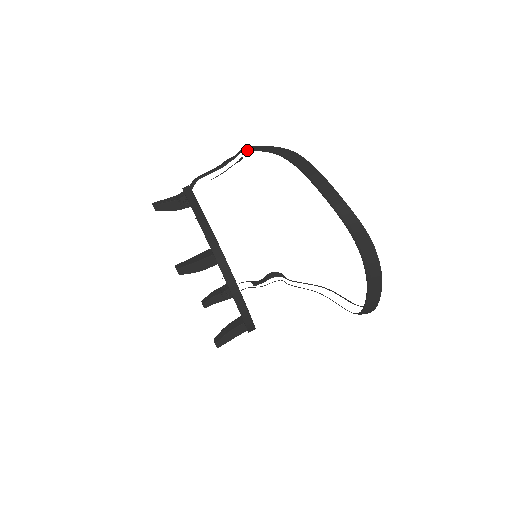
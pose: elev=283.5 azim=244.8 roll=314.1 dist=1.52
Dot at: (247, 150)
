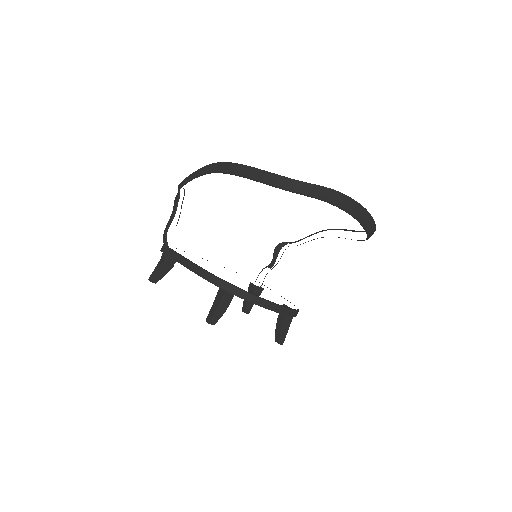
Dot at: occluded
